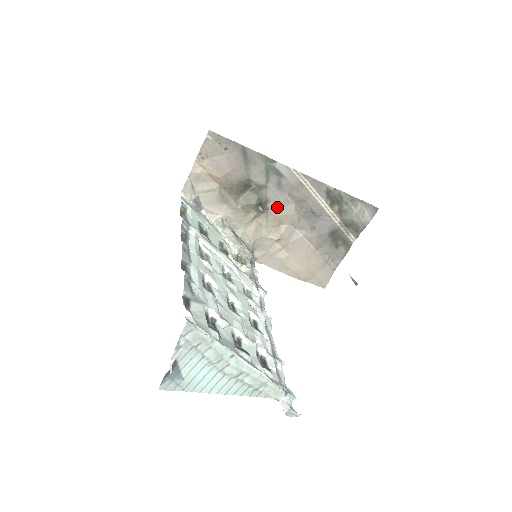
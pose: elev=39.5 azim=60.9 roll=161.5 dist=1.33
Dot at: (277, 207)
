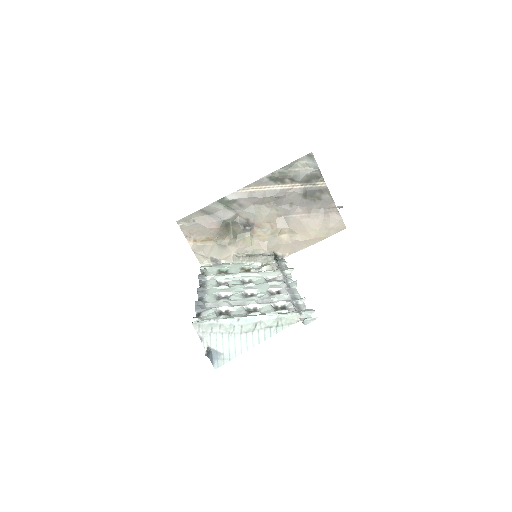
Dot at: (256, 217)
